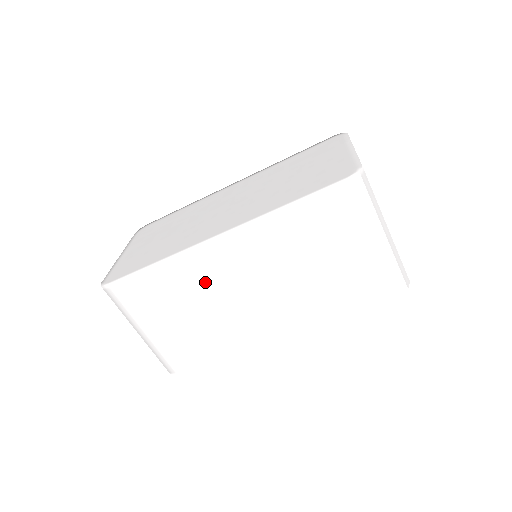
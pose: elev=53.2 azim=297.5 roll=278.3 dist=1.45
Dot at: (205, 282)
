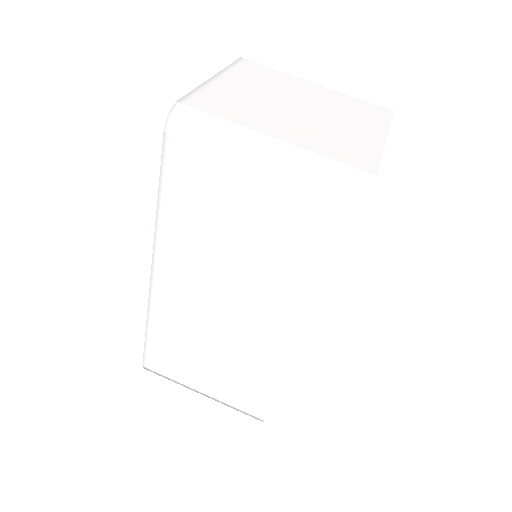
Dot at: (188, 323)
